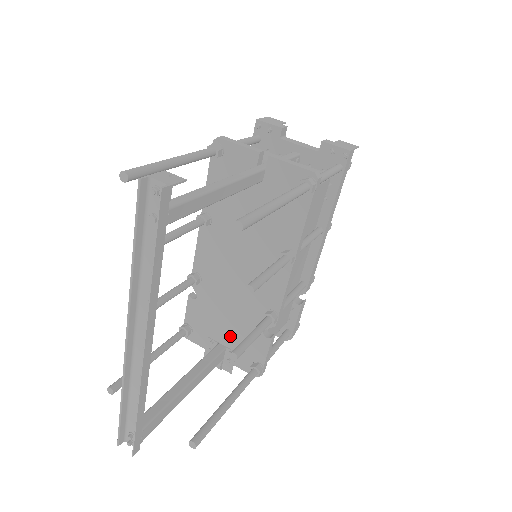
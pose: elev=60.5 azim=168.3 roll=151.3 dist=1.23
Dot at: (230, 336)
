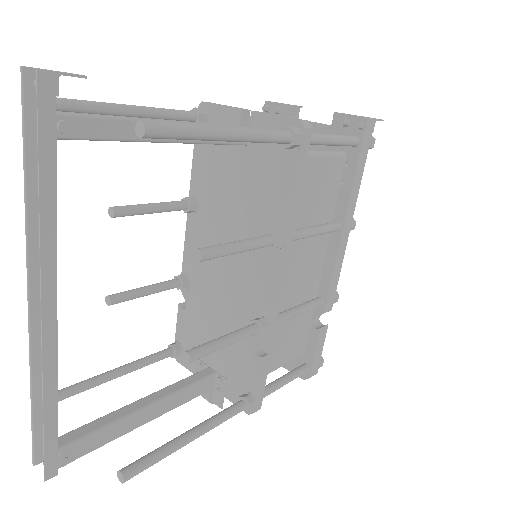
Dot at: (220, 356)
